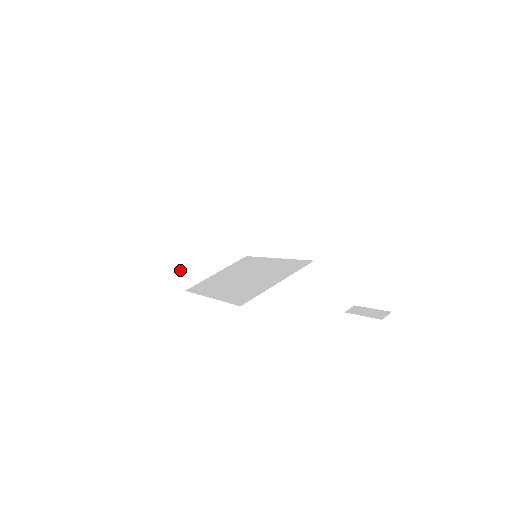
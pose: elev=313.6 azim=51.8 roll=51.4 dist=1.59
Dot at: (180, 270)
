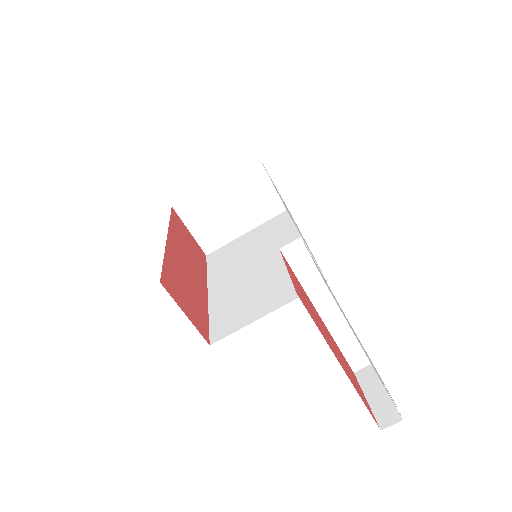
Dot at: (197, 233)
